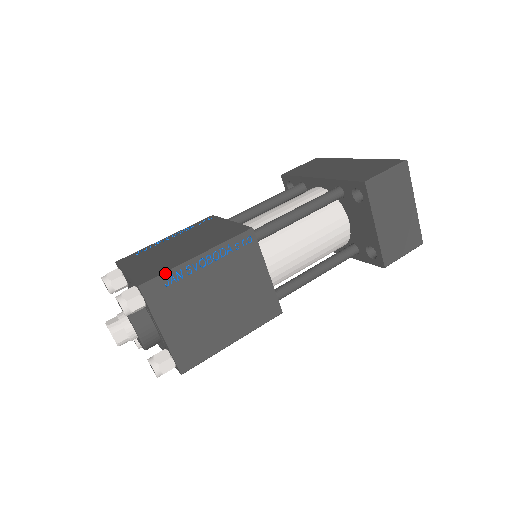
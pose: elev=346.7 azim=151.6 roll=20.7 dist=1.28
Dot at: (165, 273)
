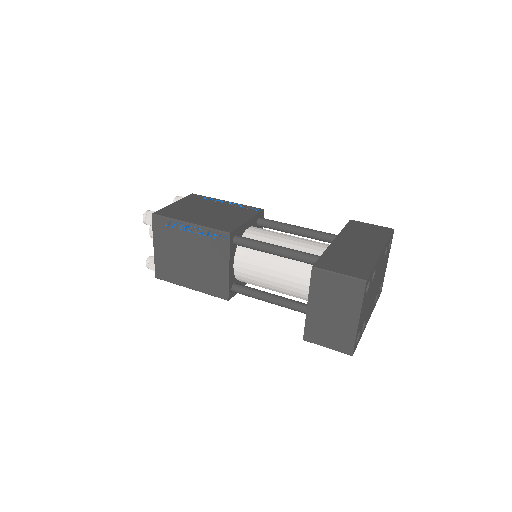
Dot at: (168, 218)
